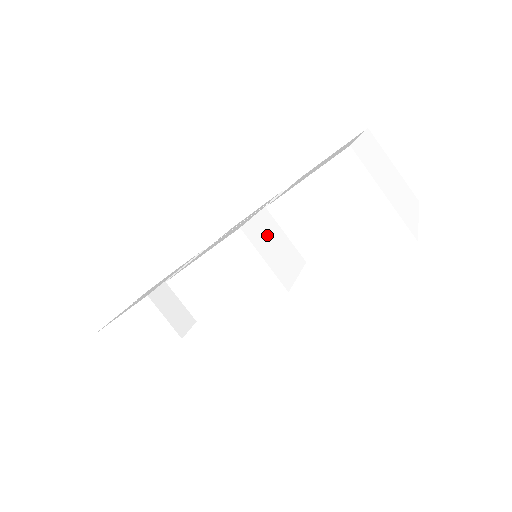
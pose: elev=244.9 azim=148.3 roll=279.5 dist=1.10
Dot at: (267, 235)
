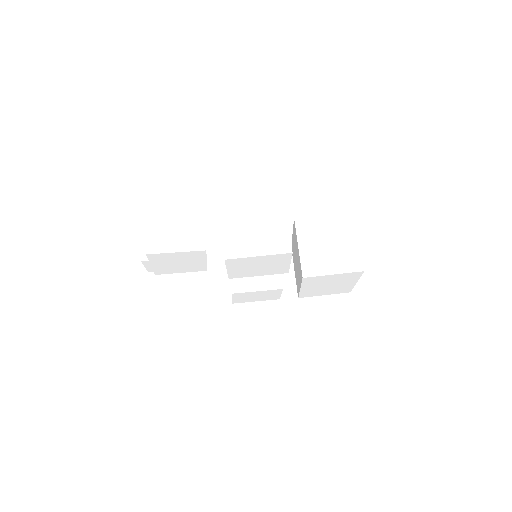
Dot at: occluded
